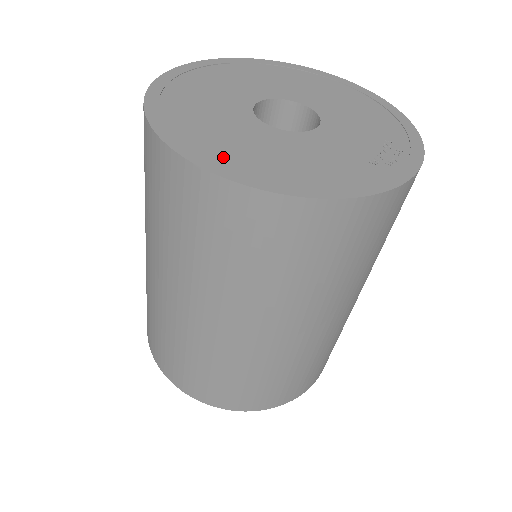
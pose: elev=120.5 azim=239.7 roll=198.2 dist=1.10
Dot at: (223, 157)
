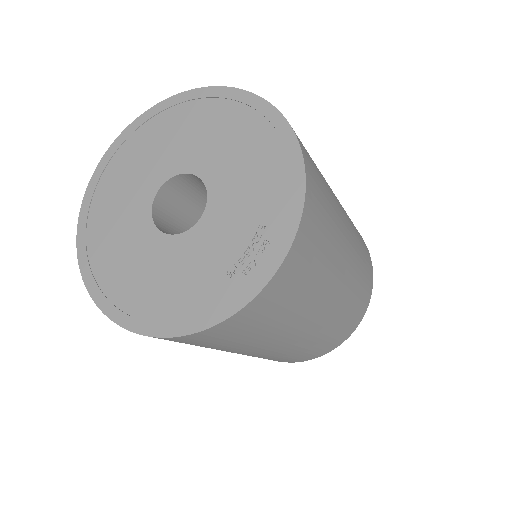
Dot at: (115, 290)
